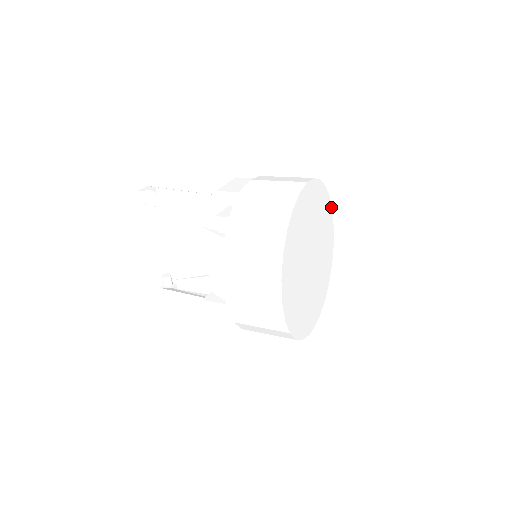
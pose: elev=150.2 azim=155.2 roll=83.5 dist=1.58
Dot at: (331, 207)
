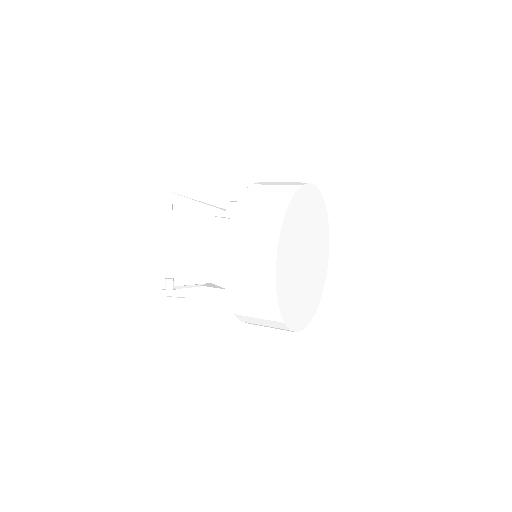
Dot at: (328, 226)
